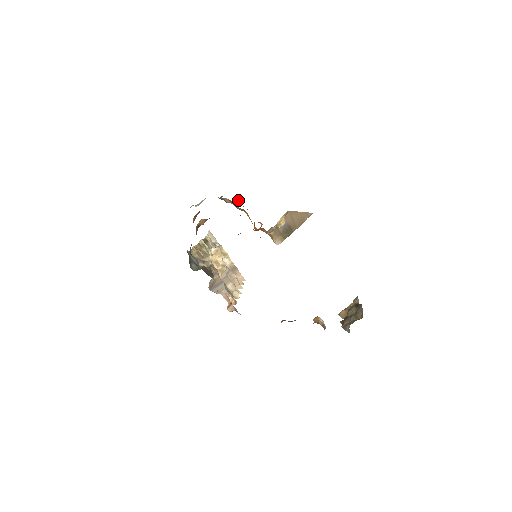
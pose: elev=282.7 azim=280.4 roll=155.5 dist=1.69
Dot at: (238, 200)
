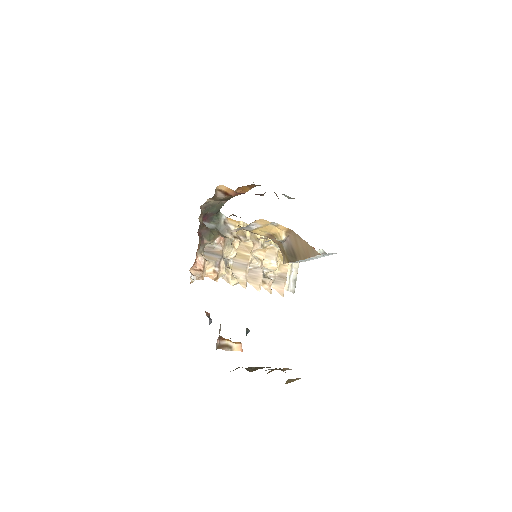
Dot at: occluded
